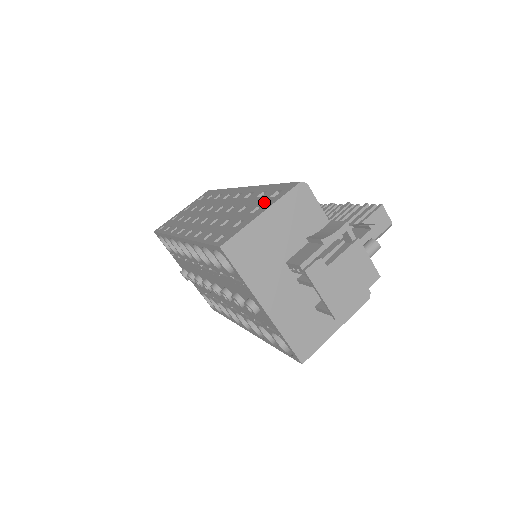
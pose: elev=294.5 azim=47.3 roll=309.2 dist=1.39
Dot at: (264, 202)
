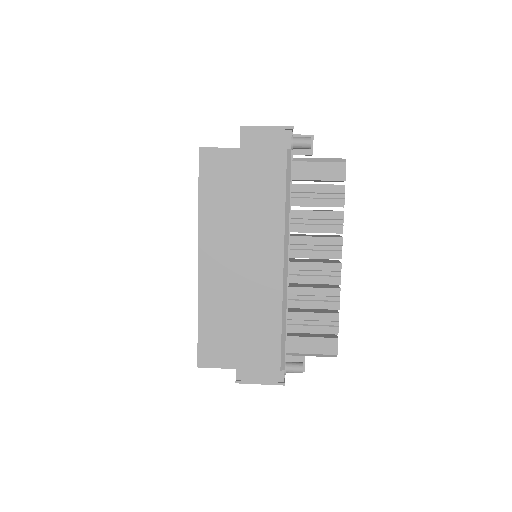
Dot at: occluded
